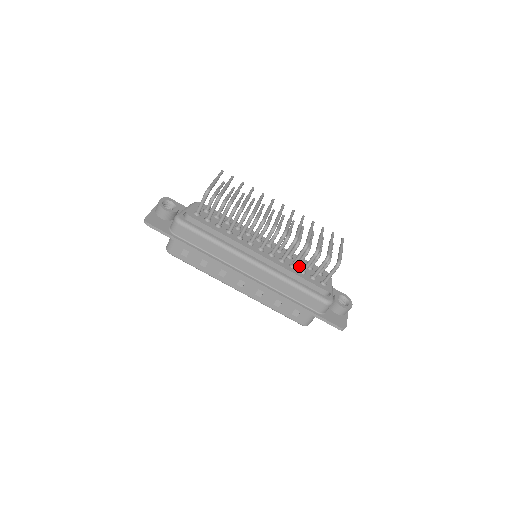
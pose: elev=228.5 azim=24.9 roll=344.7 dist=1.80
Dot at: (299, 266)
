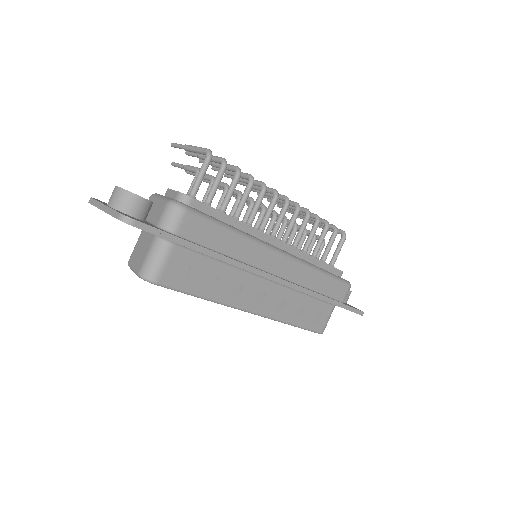
Dot at: occluded
